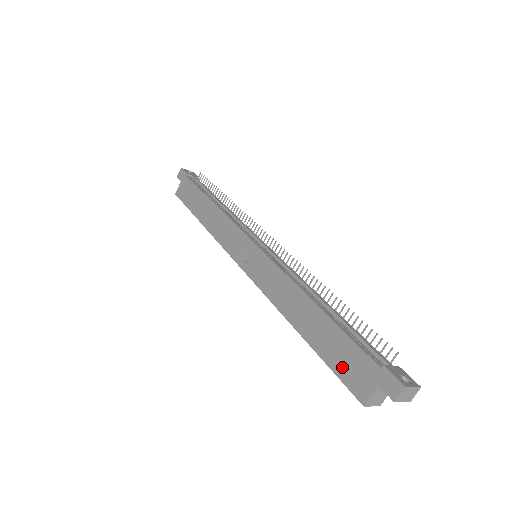
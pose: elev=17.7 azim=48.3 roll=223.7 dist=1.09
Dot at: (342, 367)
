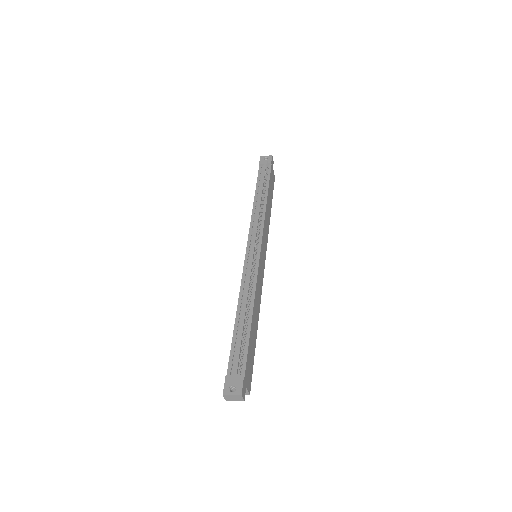
Dot at: occluded
